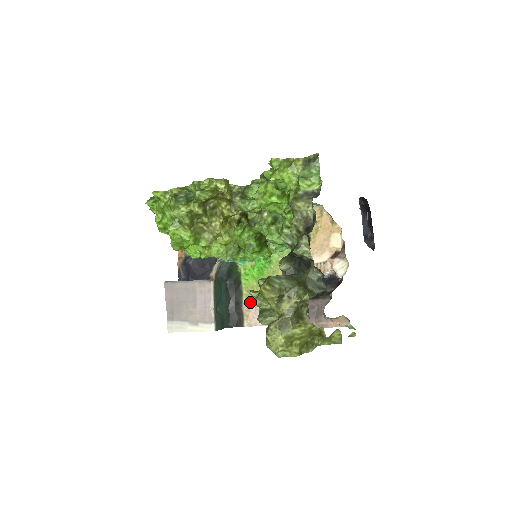
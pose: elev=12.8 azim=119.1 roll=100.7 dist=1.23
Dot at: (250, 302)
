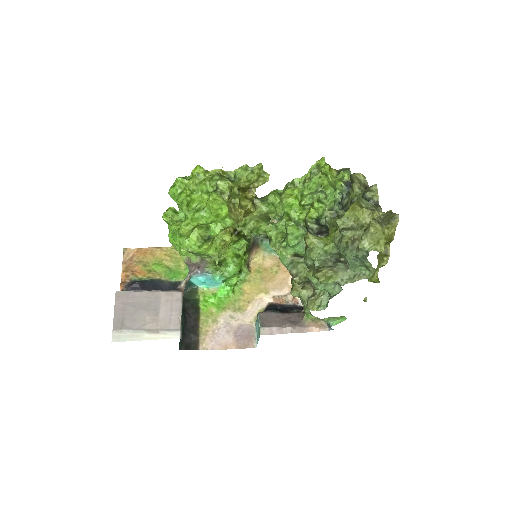
Dot at: (207, 327)
